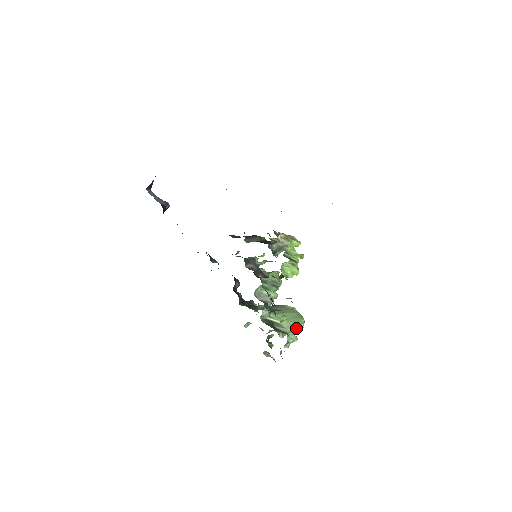
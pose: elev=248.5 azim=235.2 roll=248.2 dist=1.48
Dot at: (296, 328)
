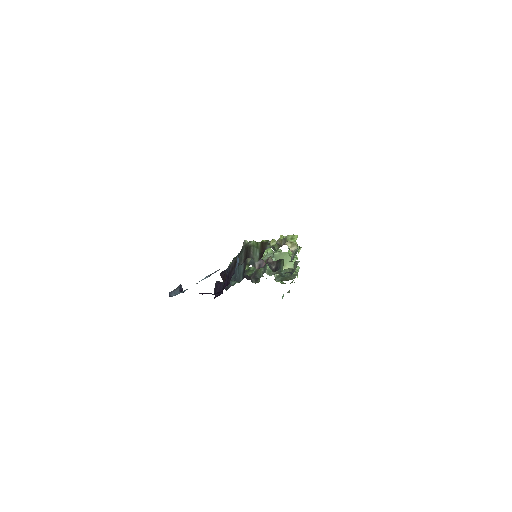
Dot at: occluded
